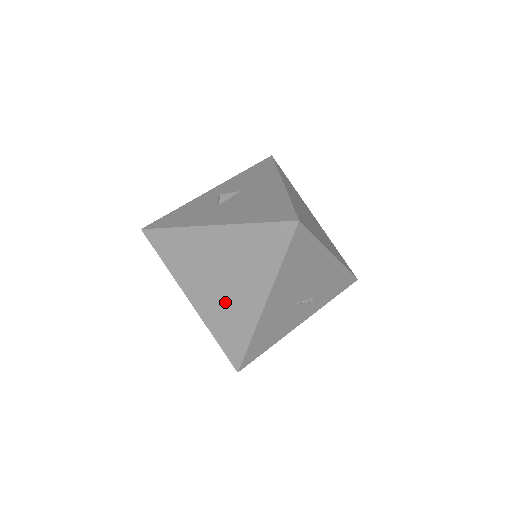
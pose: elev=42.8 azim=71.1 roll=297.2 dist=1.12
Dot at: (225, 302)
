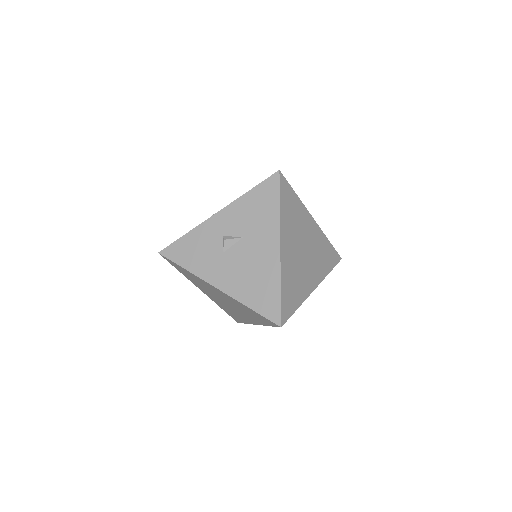
Dot at: (228, 307)
